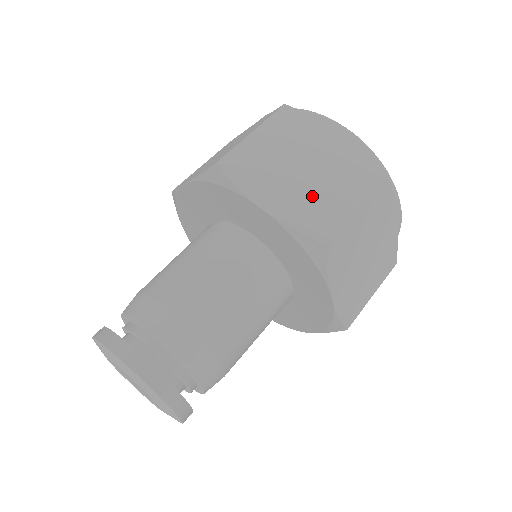
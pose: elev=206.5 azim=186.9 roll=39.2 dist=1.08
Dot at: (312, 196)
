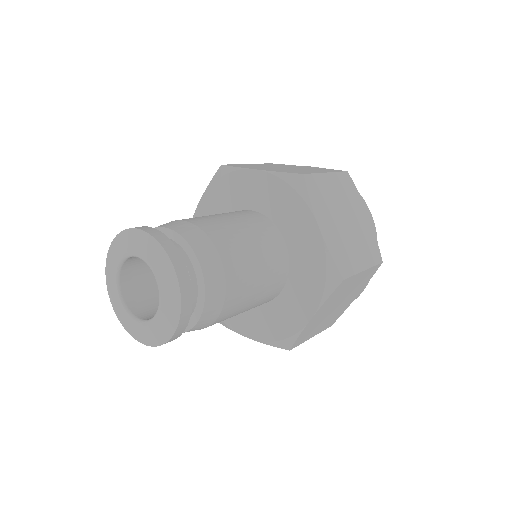
Dot at: (345, 242)
